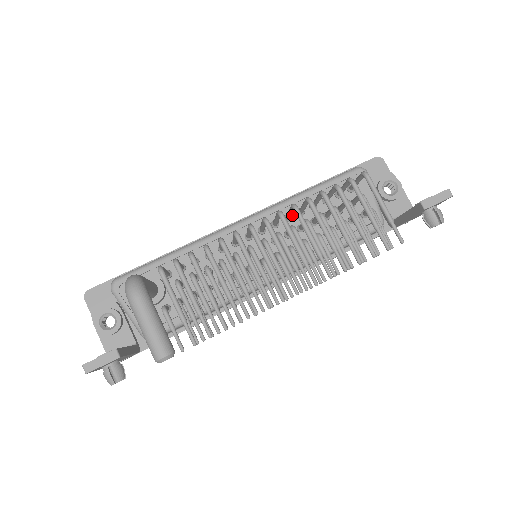
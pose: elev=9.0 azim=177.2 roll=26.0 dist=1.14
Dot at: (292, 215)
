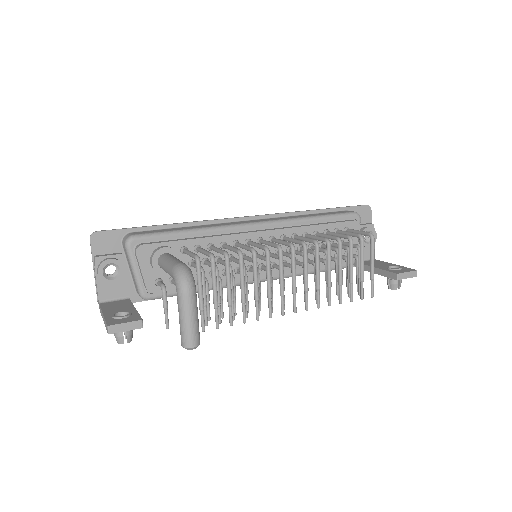
Dot at: (299, 235)
